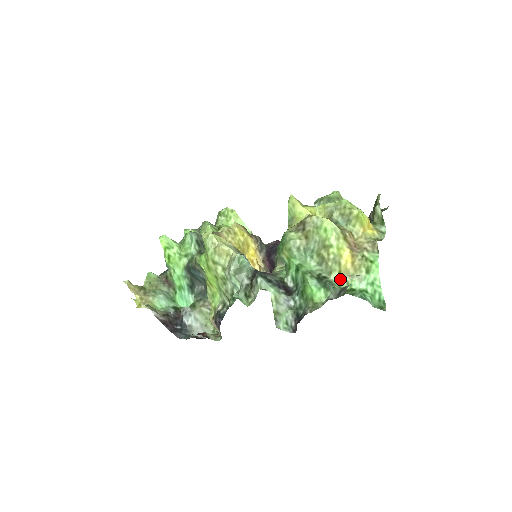
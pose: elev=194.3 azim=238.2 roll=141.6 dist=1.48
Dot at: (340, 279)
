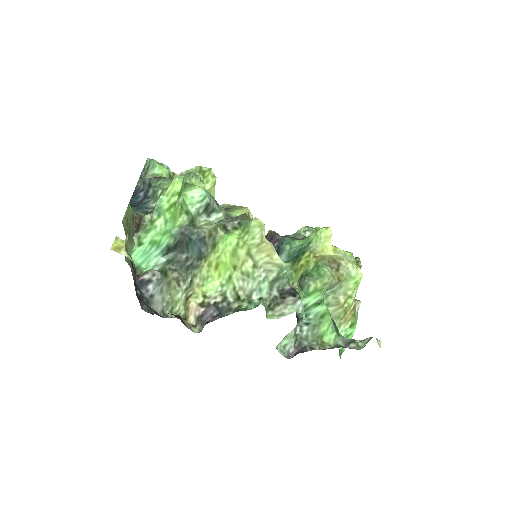
Dot at: occluded
